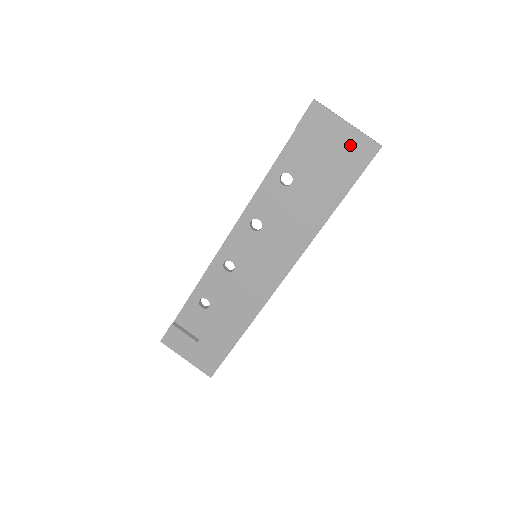
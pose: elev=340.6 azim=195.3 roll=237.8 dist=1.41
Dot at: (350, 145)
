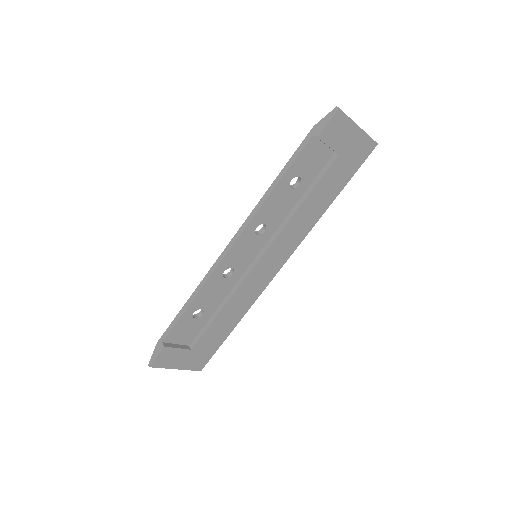
Dot at: (357, 146)
